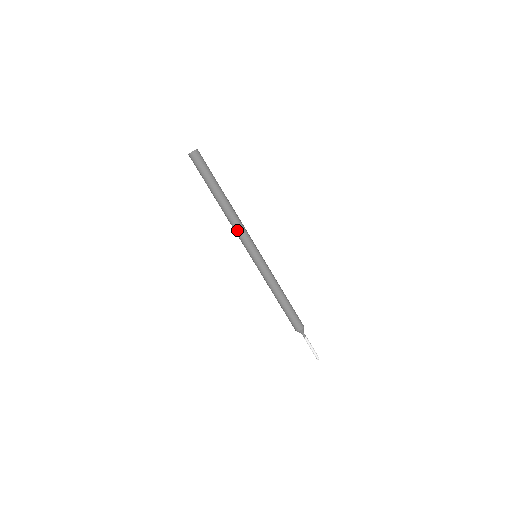
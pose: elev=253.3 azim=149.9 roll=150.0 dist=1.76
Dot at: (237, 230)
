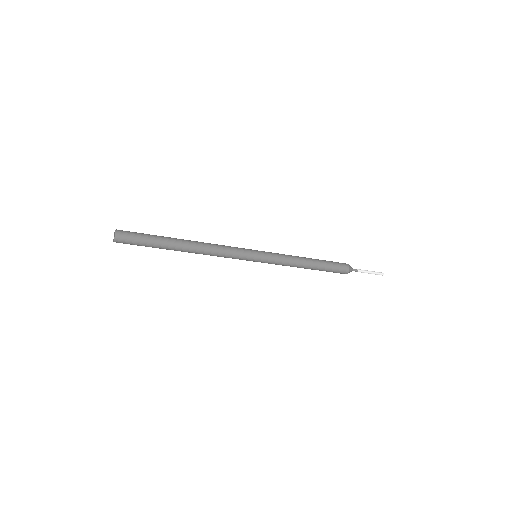
Dot at: (219, 256)
